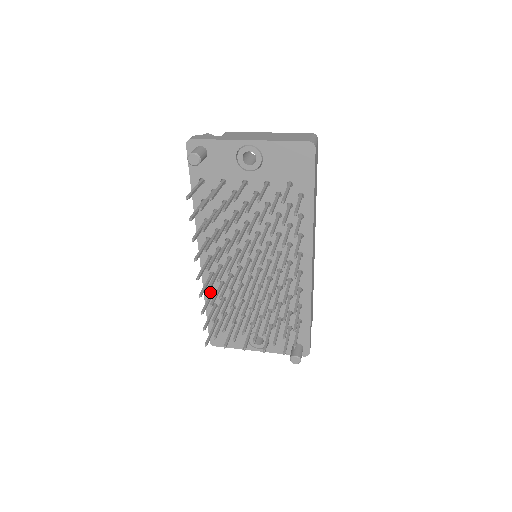
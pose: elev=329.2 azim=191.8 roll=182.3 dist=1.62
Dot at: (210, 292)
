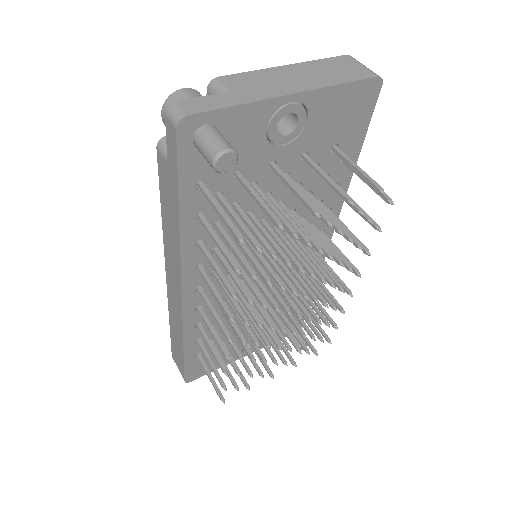
Dot at: (193, 330)
